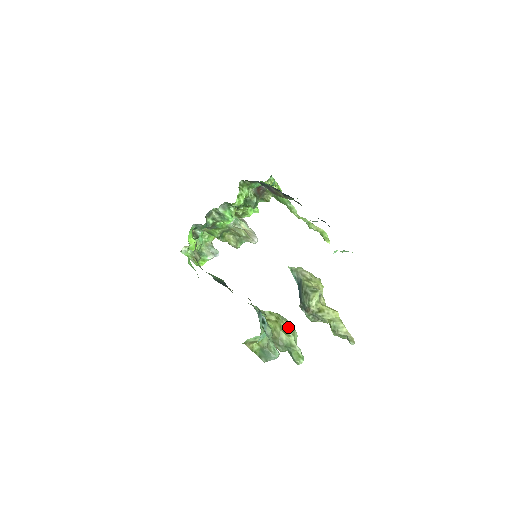
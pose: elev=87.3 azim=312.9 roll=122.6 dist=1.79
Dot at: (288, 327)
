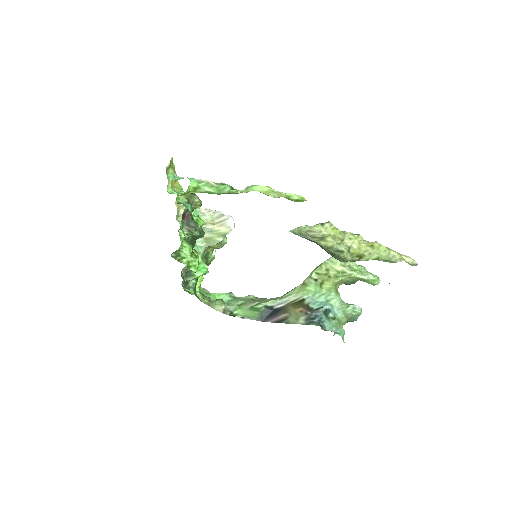
Dot at: (342, 269)
